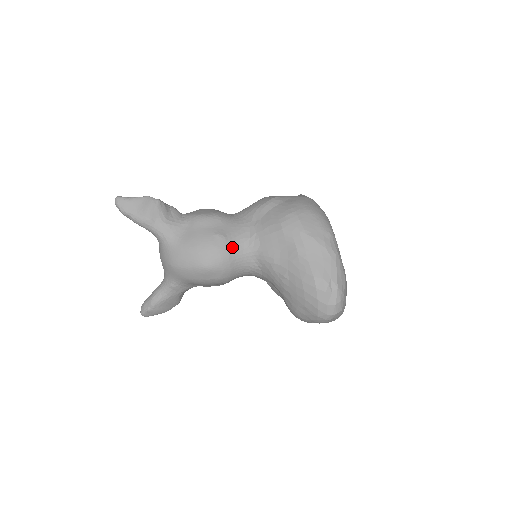
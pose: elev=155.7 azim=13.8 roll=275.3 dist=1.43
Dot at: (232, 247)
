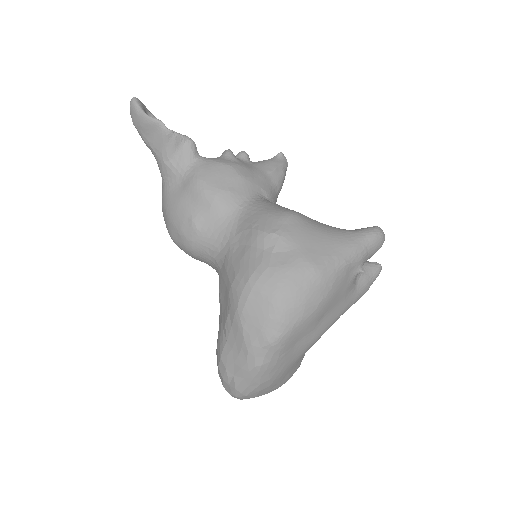
Dot at: (199, 244)
